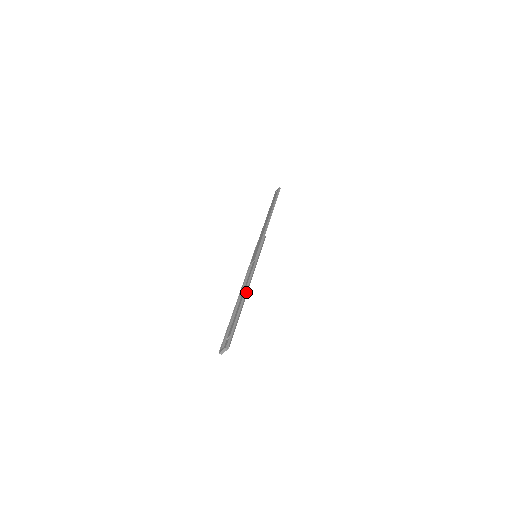
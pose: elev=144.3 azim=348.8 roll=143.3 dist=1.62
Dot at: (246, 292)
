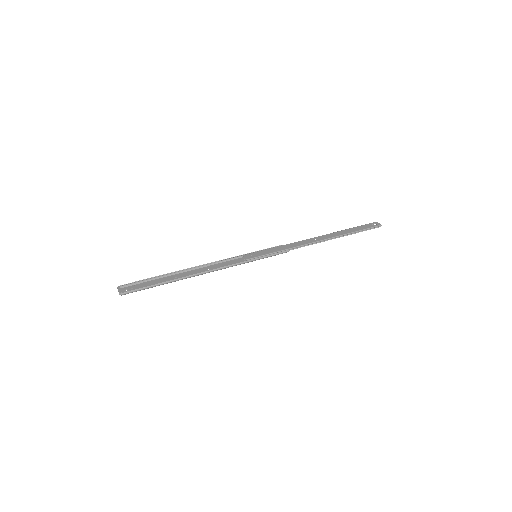
Dot at: (196, 275)
